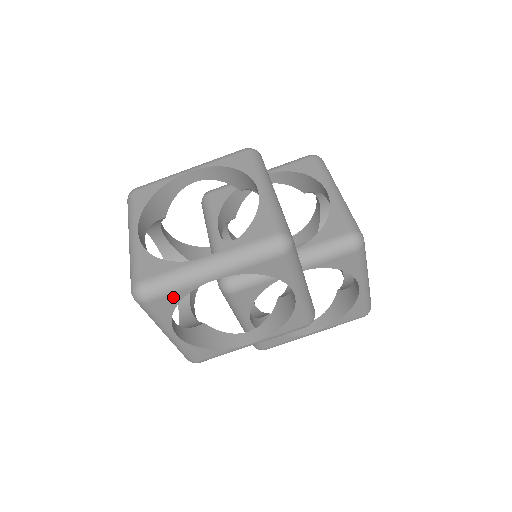
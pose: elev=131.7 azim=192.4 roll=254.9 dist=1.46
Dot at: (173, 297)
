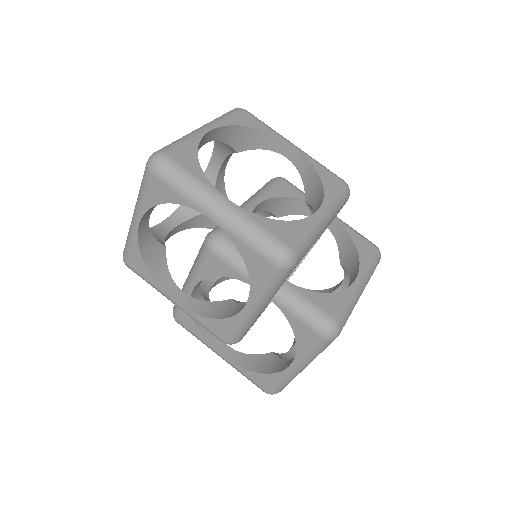
Dot at: (172, 193)
